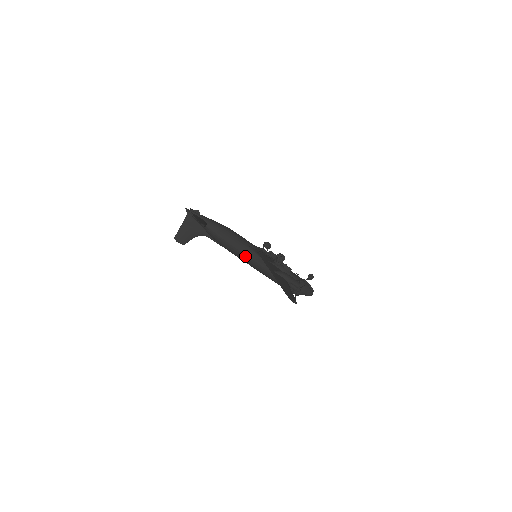
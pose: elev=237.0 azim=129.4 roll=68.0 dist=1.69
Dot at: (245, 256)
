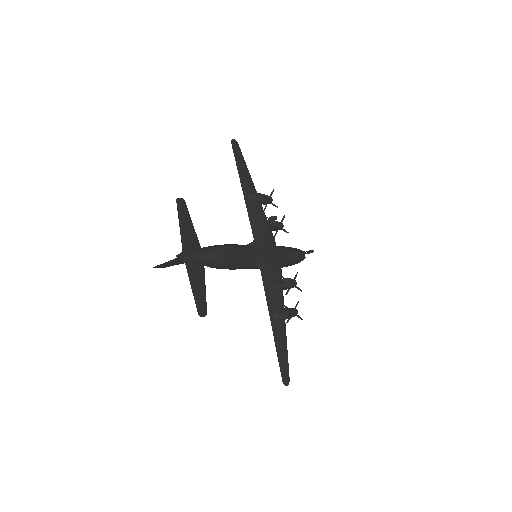
Dot at: occluded
